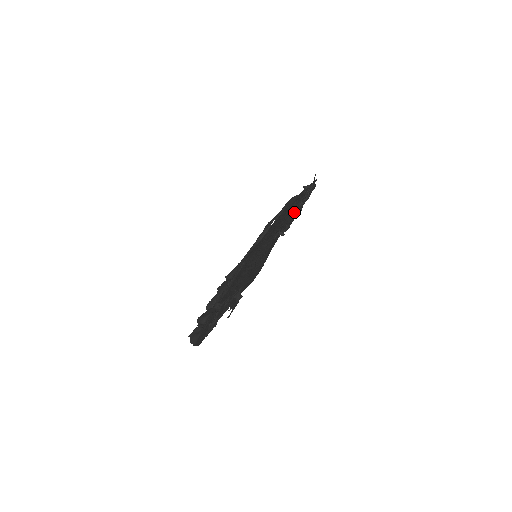
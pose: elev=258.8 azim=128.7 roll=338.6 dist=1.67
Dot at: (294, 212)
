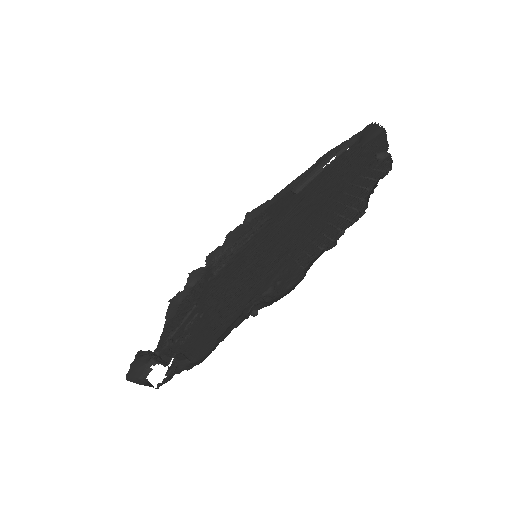
Dot at: (309, 247)
